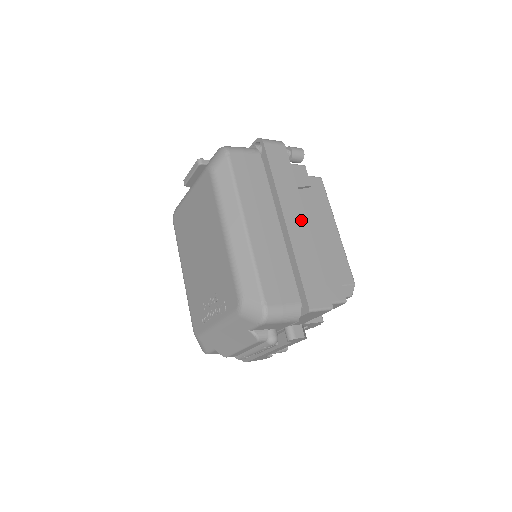
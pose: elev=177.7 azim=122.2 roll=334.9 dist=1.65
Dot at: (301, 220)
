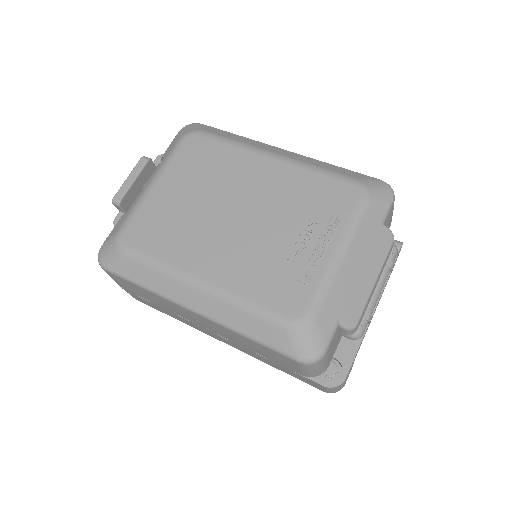
Dot at: occluded
